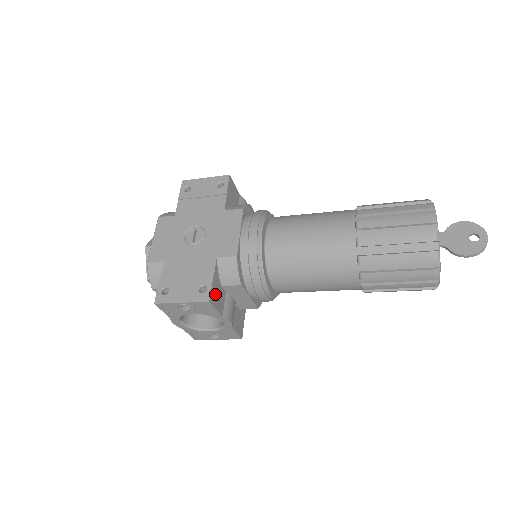
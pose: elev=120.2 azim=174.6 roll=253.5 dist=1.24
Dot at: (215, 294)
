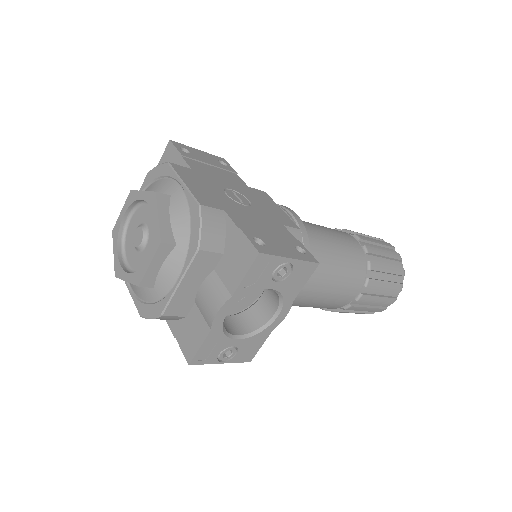
Dot at: occluded
